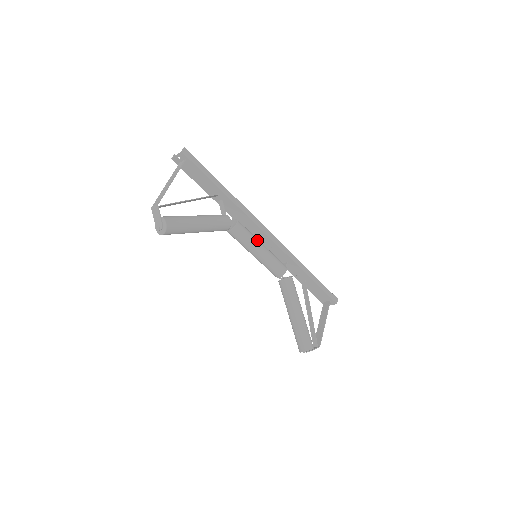
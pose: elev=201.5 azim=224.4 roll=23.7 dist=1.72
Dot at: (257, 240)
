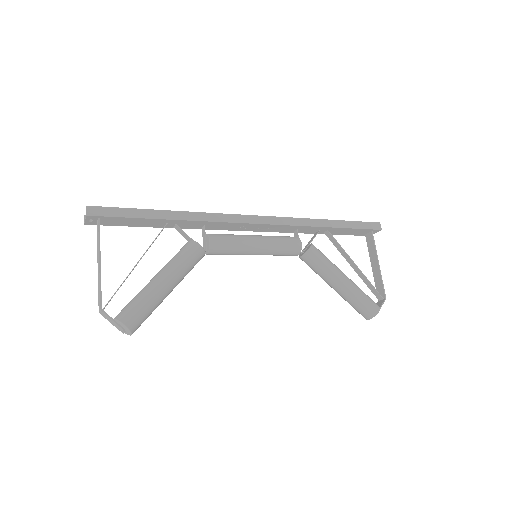
Dot at: (246, 239)
